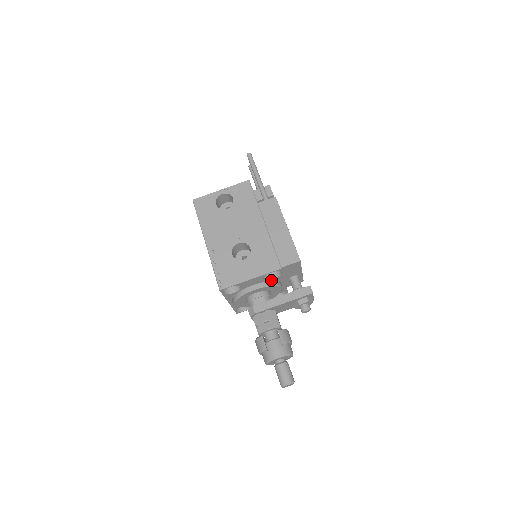
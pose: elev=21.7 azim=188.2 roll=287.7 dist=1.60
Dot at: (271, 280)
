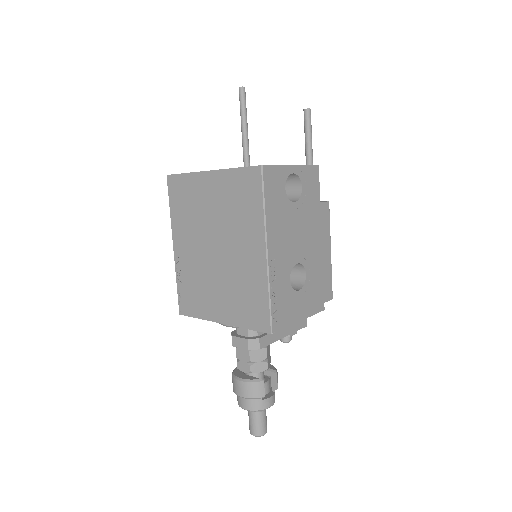
Dot at: occluded
